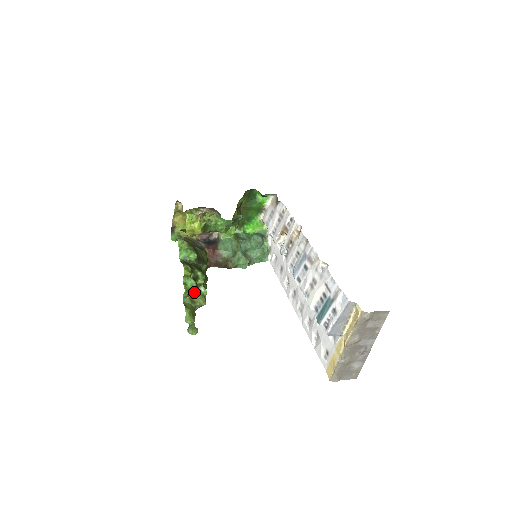
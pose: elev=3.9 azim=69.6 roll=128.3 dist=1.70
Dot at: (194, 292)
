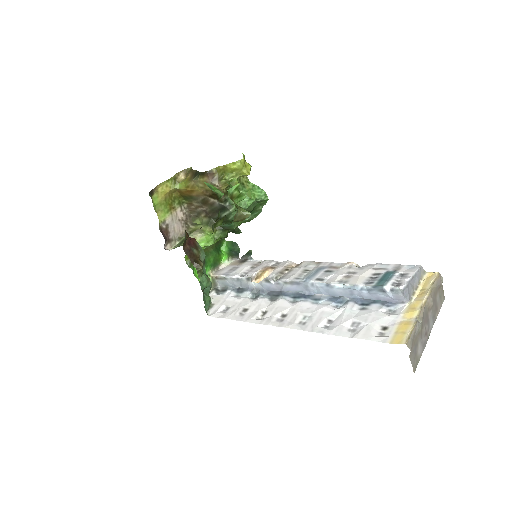
Dot at: (235, 201)
